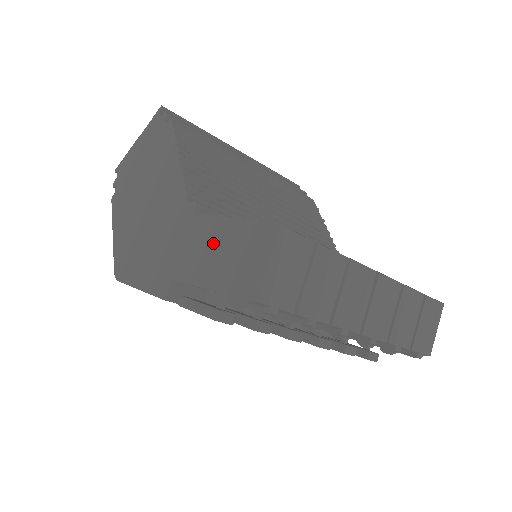
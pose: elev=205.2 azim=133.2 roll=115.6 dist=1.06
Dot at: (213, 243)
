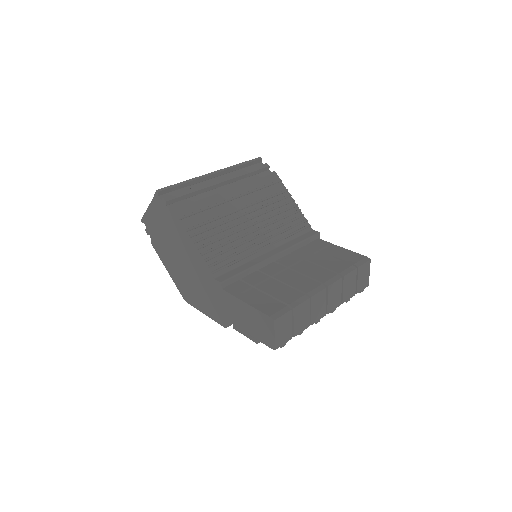
Dot at: (241, 312)
